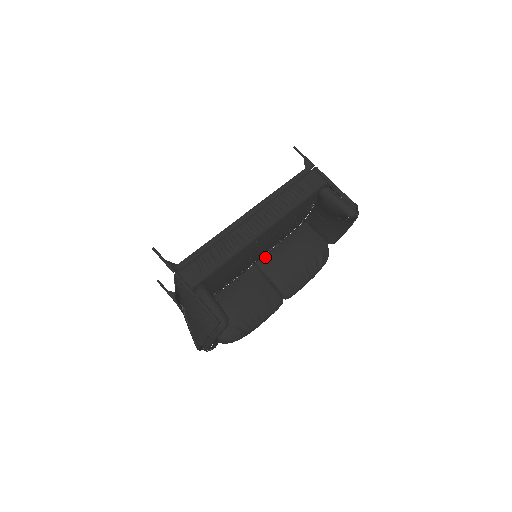
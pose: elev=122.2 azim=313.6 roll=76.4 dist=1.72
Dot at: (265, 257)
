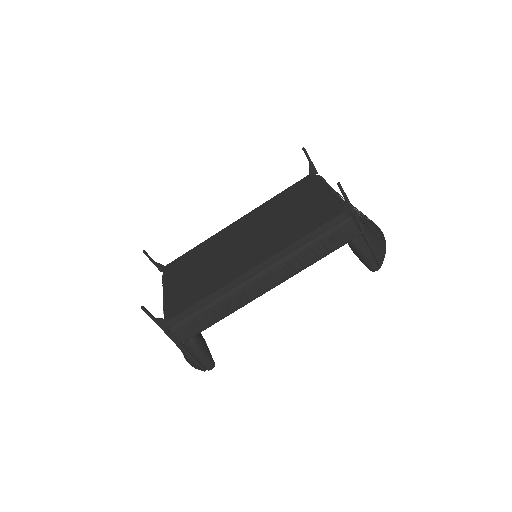
Dot at: occluded
